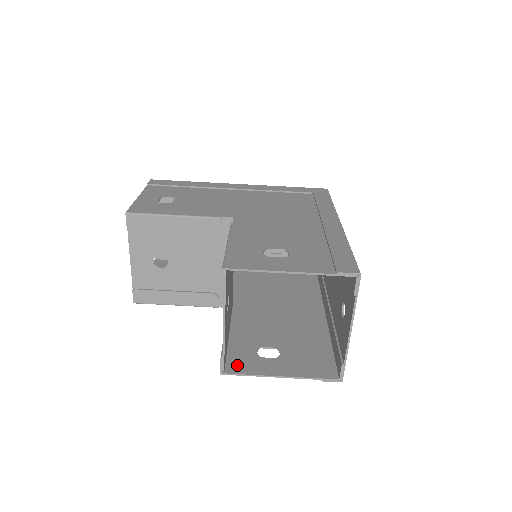
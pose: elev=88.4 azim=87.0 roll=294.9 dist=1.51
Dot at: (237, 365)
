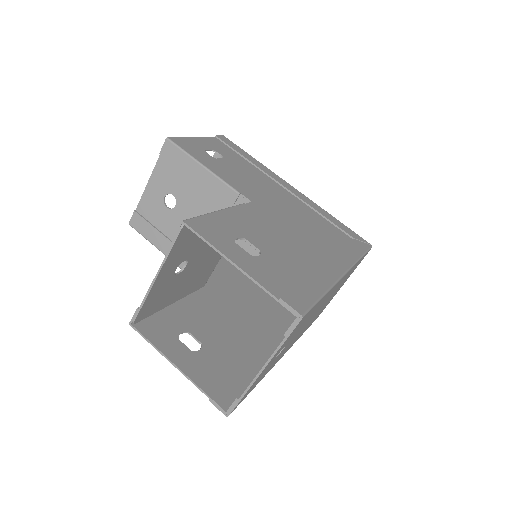
Dot at: (151, 328)
